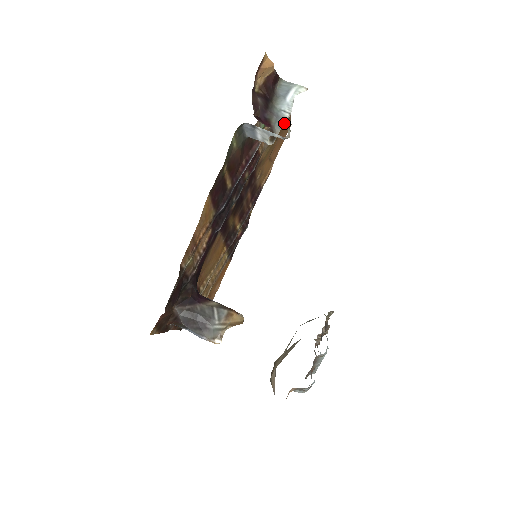
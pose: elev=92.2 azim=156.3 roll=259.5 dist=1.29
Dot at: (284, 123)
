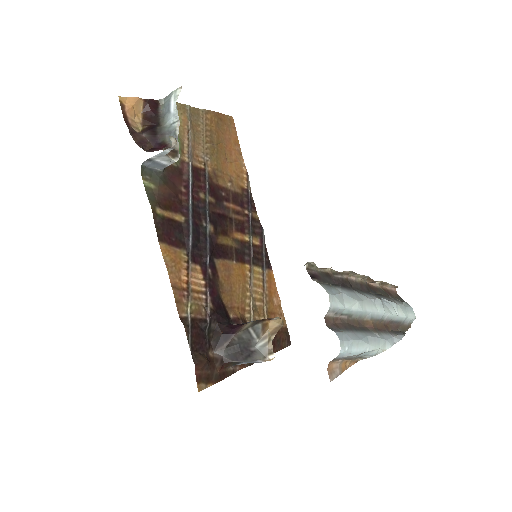
Dot at: (215, 124)
